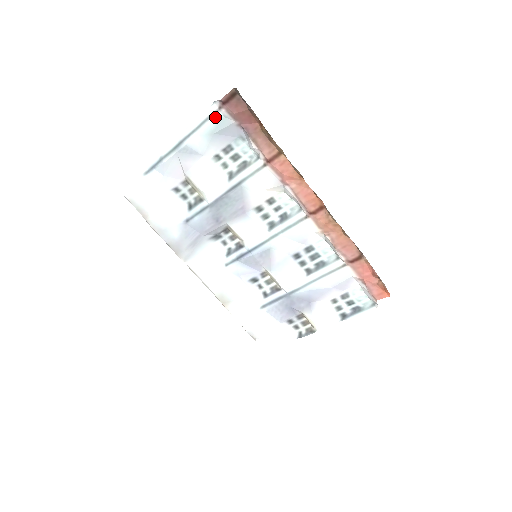
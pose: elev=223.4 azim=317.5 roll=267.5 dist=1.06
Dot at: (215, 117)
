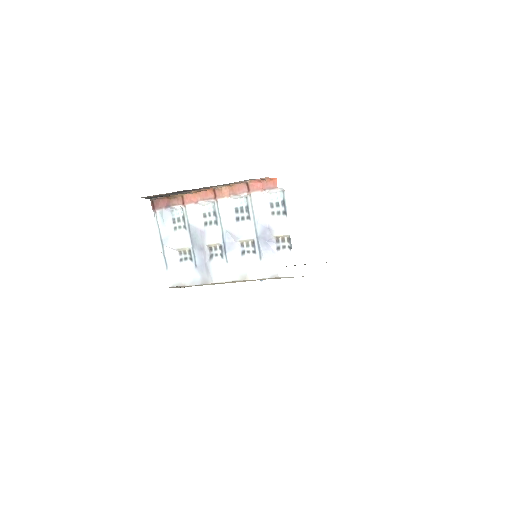
Dot at: (158, 217)
